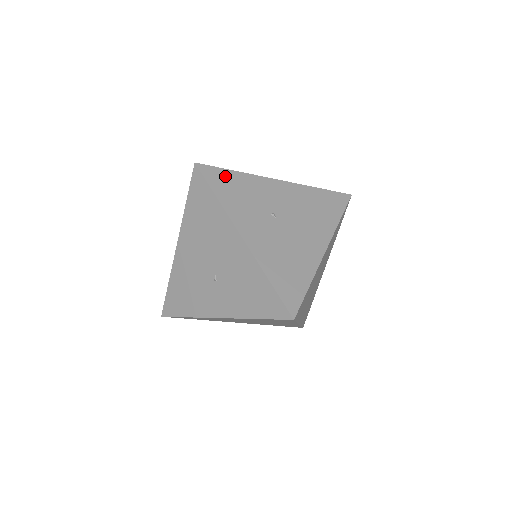
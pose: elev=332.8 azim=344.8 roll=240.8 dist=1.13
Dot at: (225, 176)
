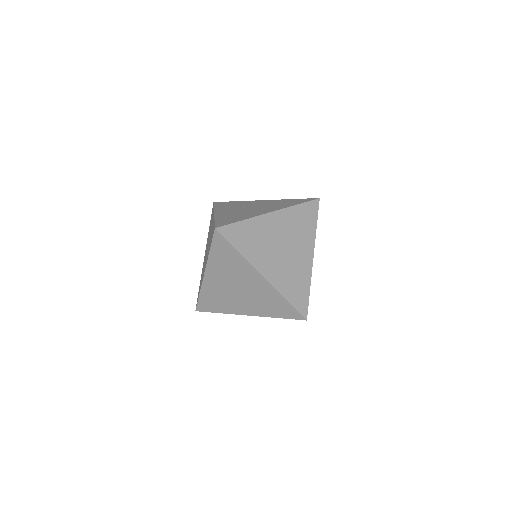
Dot at: (227, 203)
